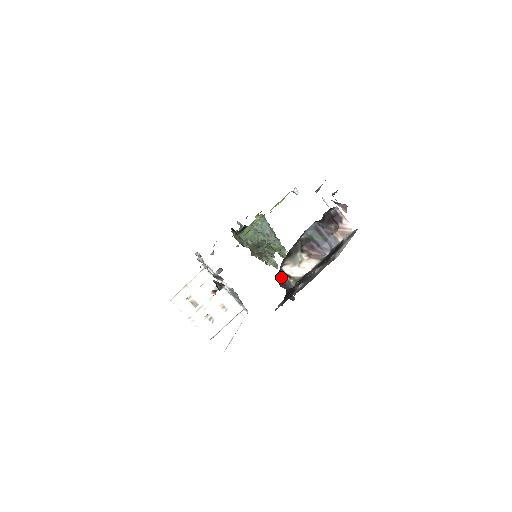
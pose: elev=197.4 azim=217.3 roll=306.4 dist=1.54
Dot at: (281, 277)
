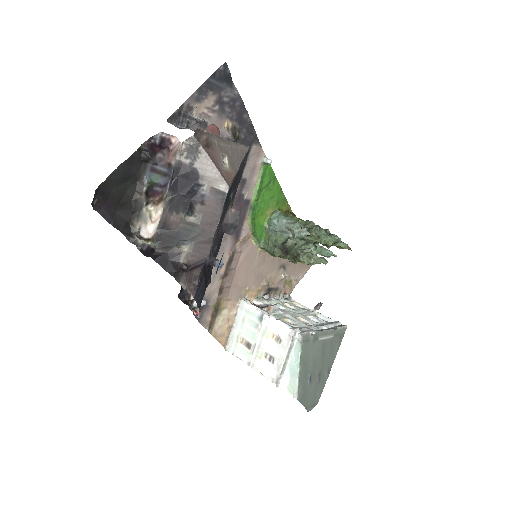
Dot at: (138, 245)
